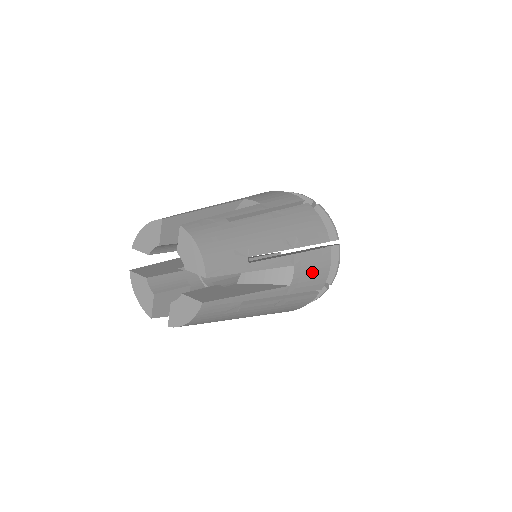
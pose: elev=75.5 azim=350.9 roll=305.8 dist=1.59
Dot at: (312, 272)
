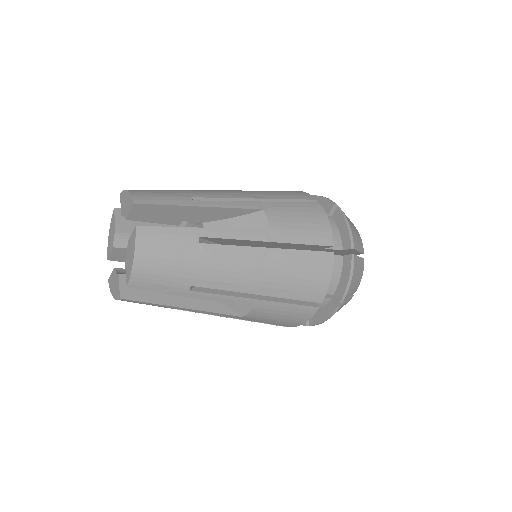
Dot at: (299, 220)
